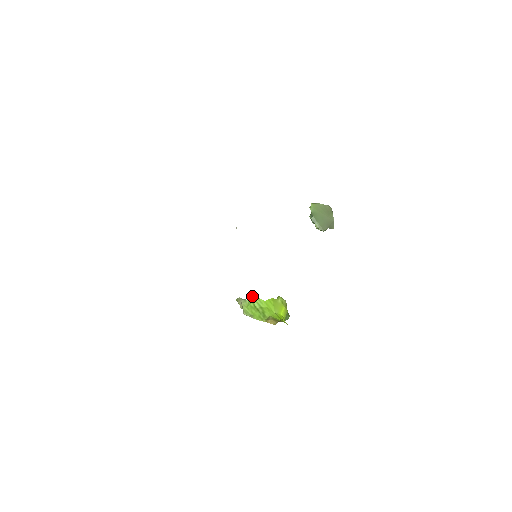
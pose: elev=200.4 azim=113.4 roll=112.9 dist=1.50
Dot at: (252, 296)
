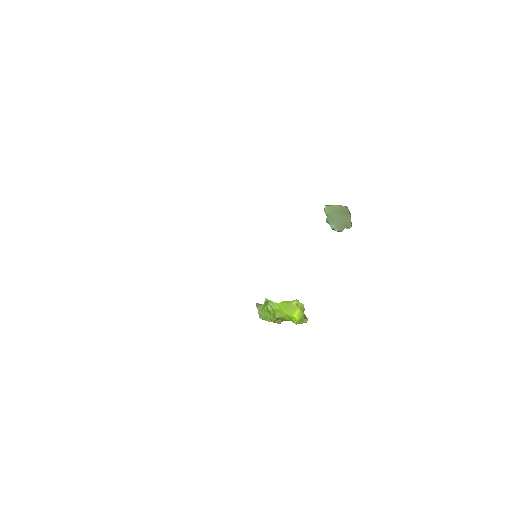
Dot at: (267, 300)
